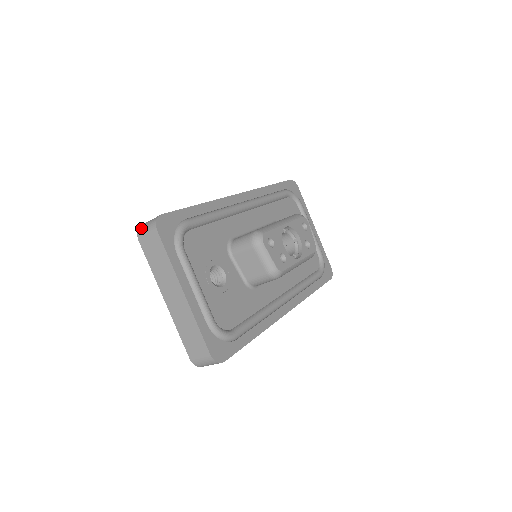
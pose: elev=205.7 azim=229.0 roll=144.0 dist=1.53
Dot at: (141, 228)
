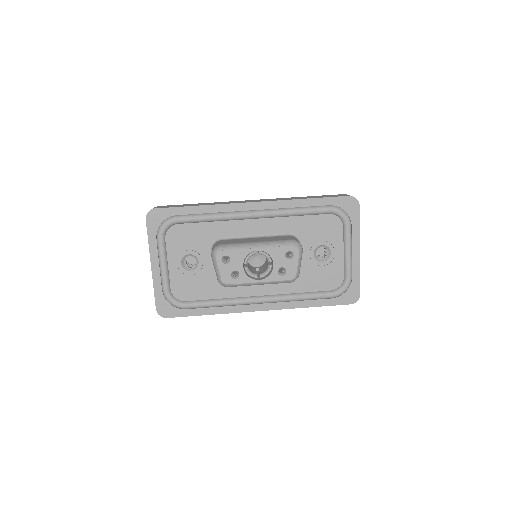
Dot at: occluded
